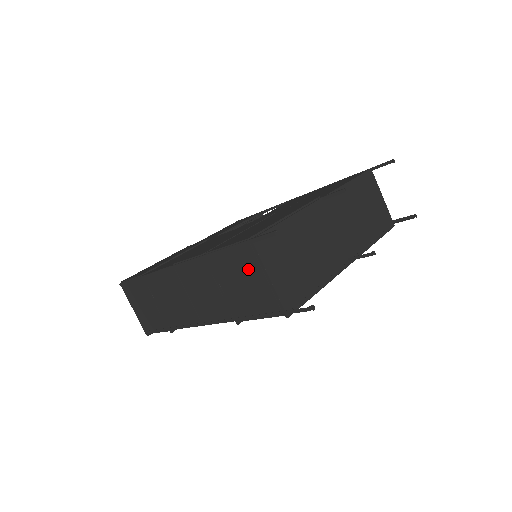
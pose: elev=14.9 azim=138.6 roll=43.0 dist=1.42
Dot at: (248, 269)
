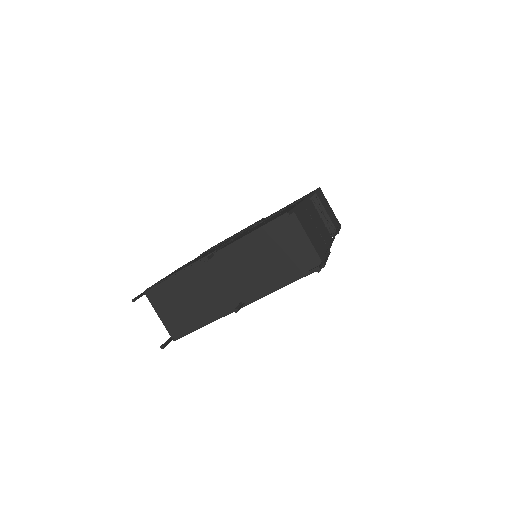
Dot at: occluded
